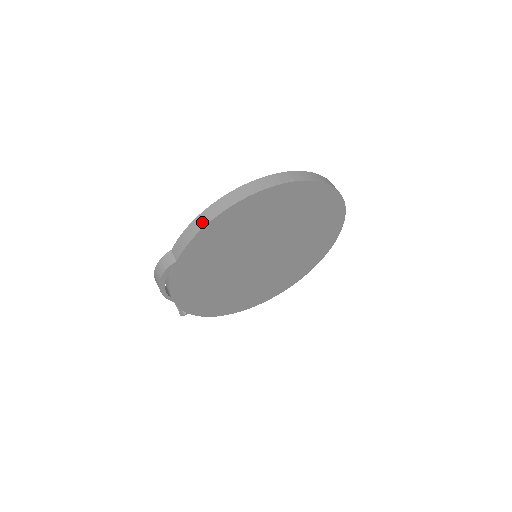
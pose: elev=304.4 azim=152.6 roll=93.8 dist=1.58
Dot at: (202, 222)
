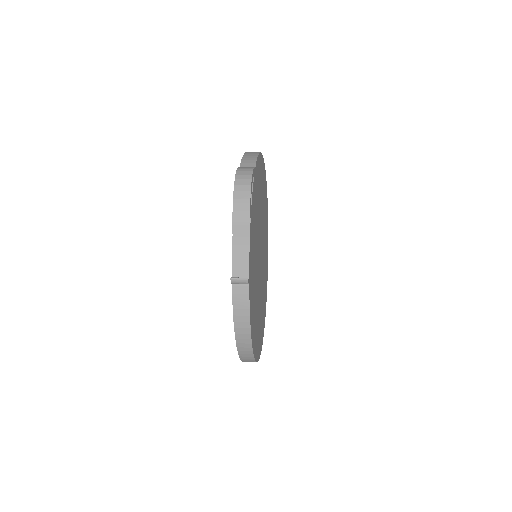
Dot at: (254, 152)
